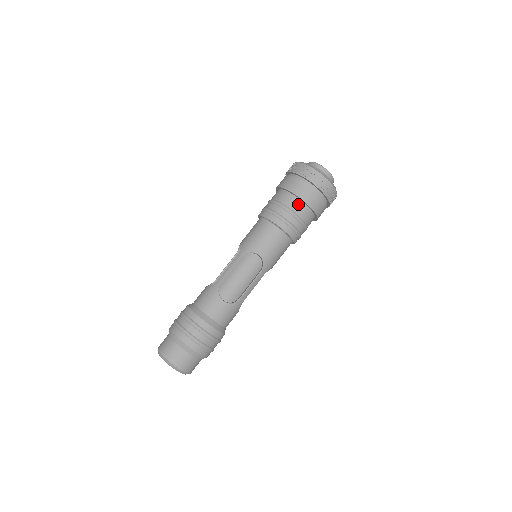
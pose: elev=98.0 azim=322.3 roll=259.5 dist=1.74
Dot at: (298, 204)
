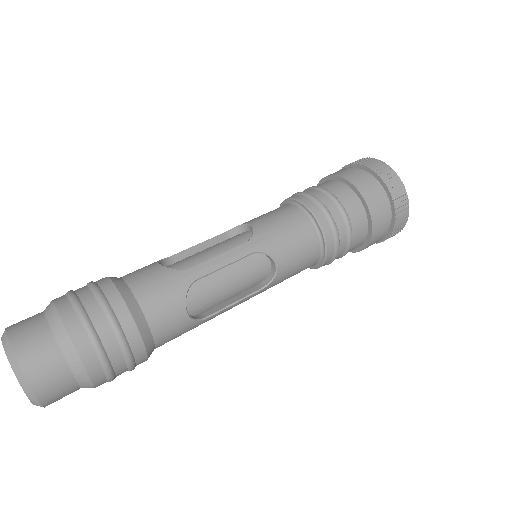
Dot at: (362, 224)
